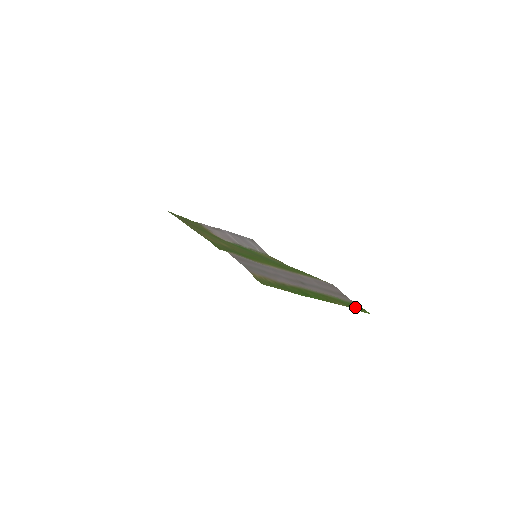
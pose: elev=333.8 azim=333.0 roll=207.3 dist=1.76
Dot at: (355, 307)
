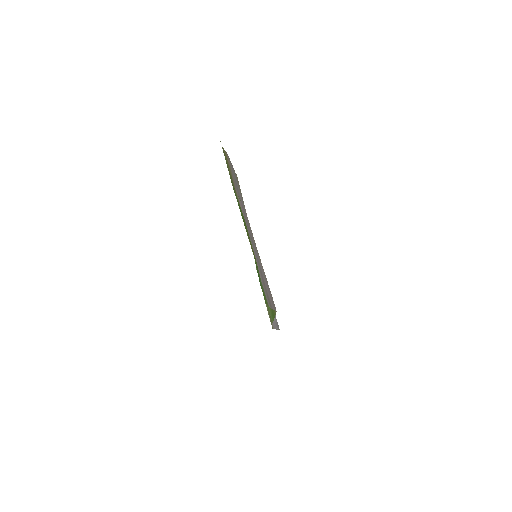
Dot at: occluded
